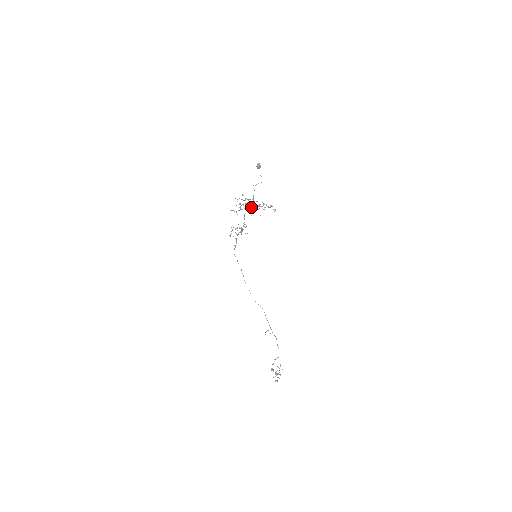
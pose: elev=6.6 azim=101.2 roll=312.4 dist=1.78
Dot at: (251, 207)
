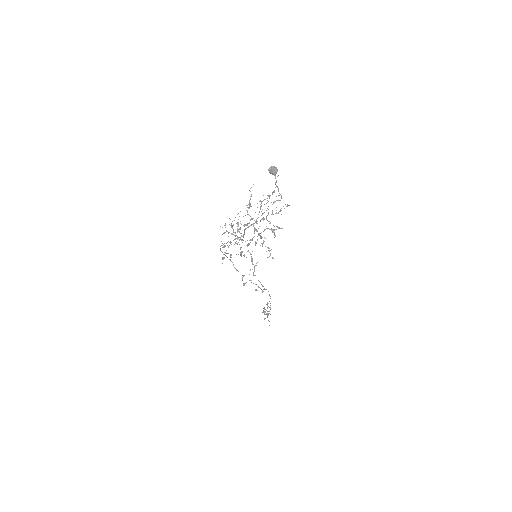
Dot at: occluded
